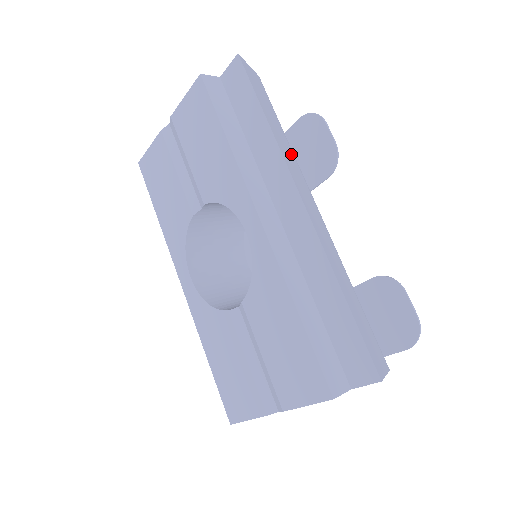
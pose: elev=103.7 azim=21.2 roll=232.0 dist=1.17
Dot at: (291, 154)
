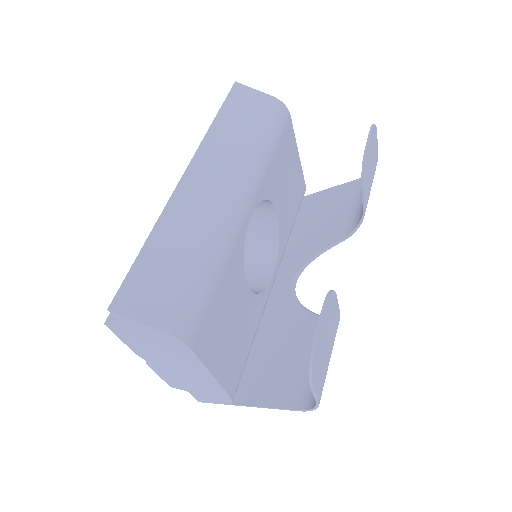
Dot at: (238, 148)
